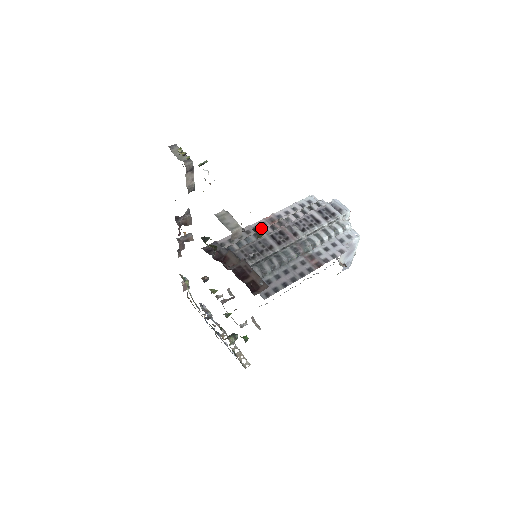
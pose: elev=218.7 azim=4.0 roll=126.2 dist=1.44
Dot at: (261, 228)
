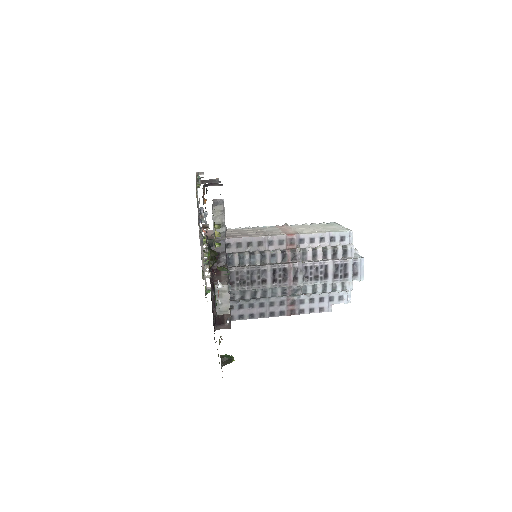
Dot at: (231, 360)
